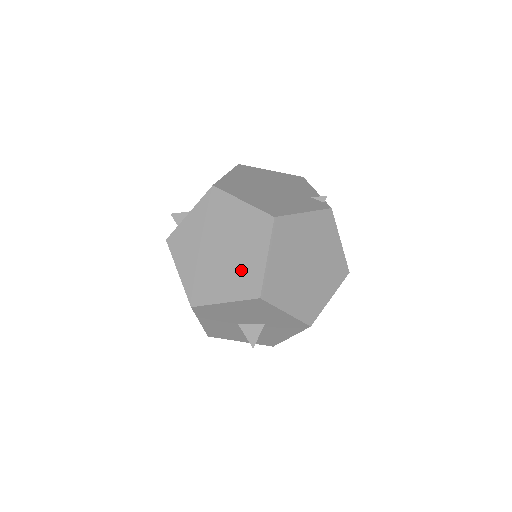
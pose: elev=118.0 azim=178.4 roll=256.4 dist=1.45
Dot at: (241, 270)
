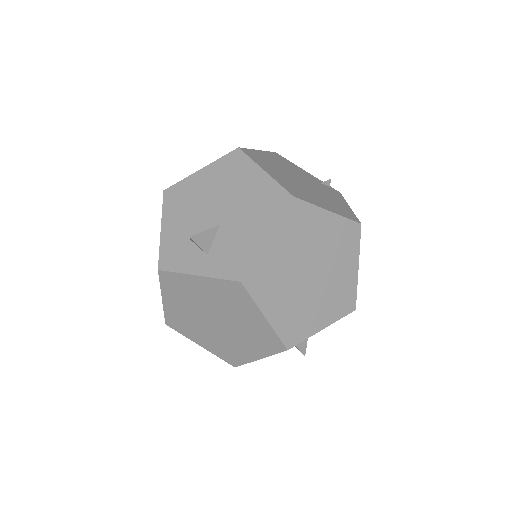
Dot at: (336, 289)
